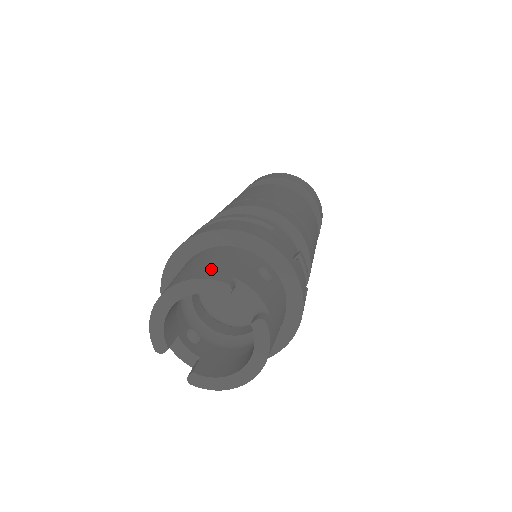
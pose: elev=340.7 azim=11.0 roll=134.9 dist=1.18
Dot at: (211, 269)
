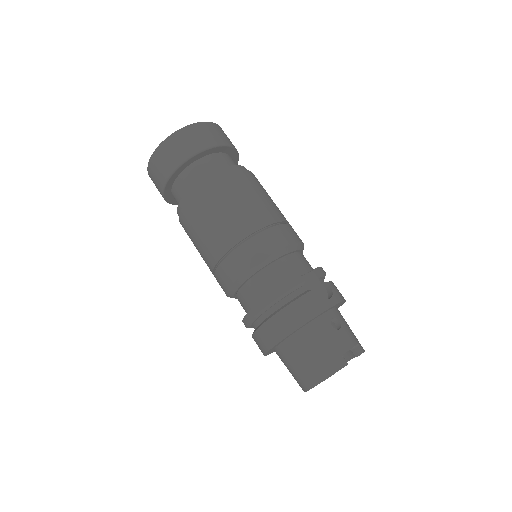
Dot at: (327, 362)
